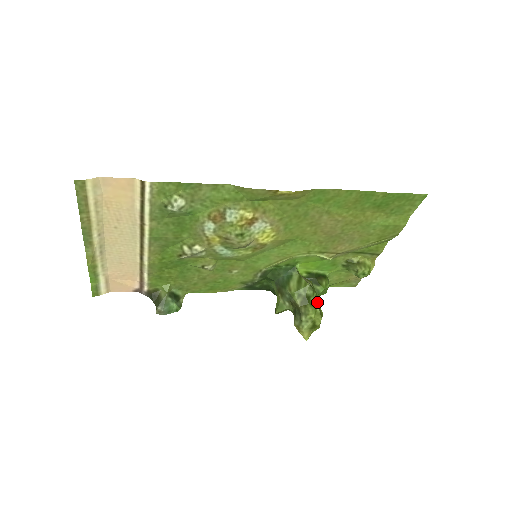
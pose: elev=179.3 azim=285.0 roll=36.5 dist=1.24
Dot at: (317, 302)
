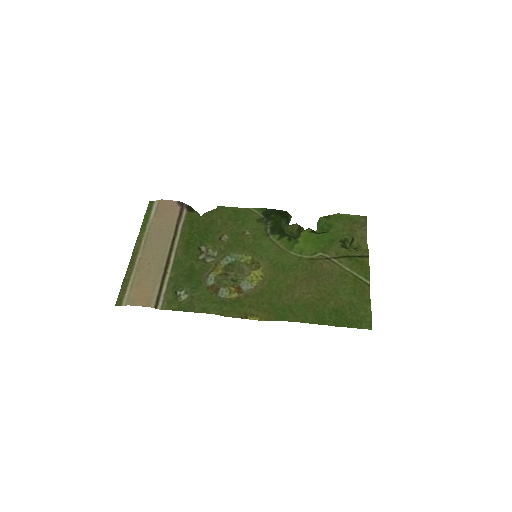
Dot at: occluded
